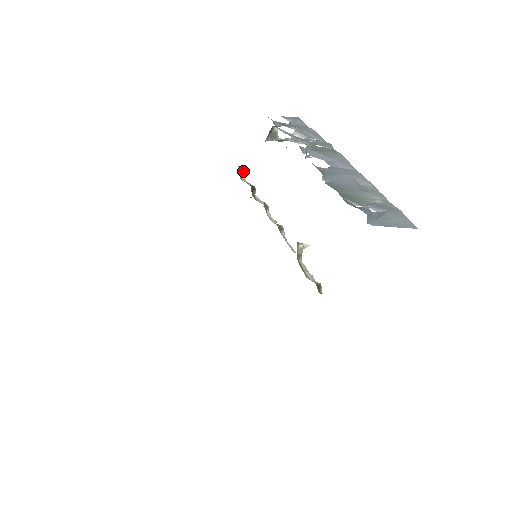
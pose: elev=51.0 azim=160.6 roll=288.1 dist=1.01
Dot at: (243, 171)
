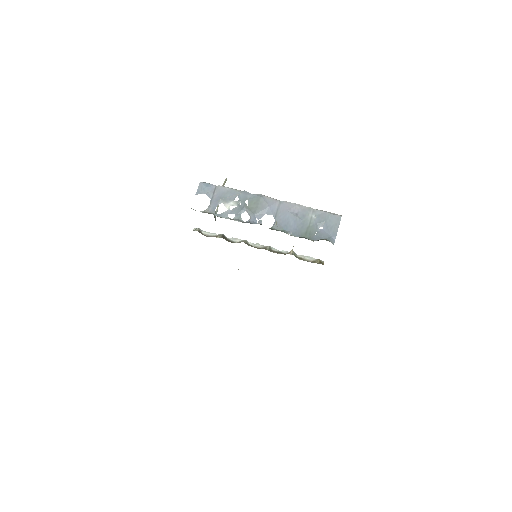
Dot at: (199, 229)
